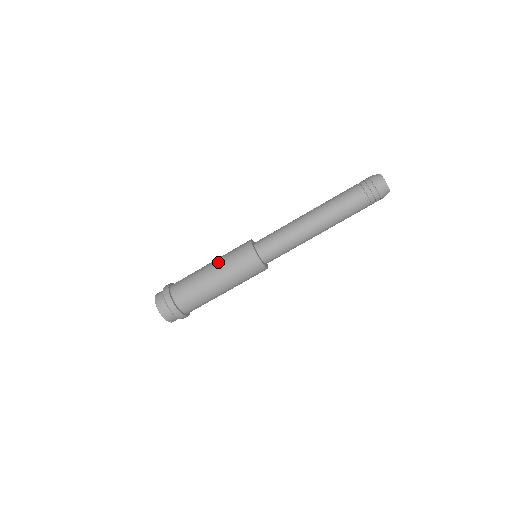
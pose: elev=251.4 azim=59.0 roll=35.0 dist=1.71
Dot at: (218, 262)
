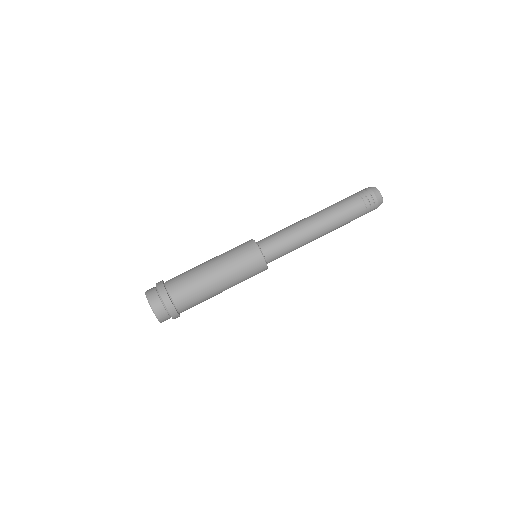
Dot at: (218, 256)
